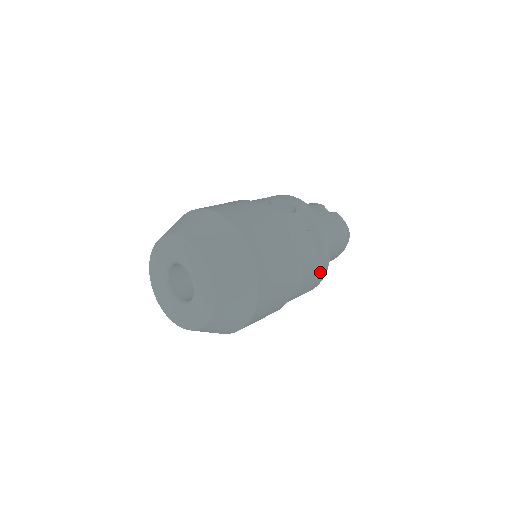
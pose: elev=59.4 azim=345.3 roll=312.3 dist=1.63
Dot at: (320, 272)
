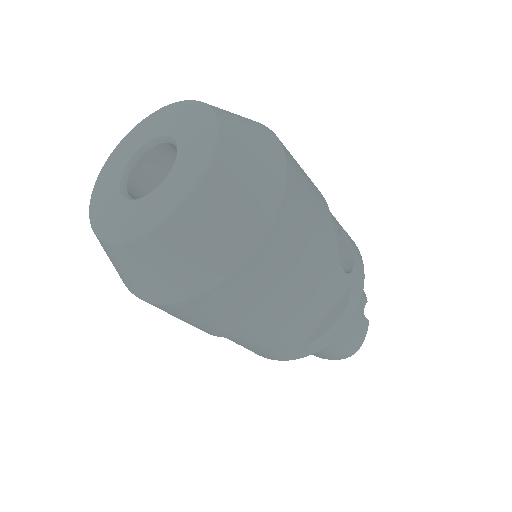
Dot at: (286, 353)
